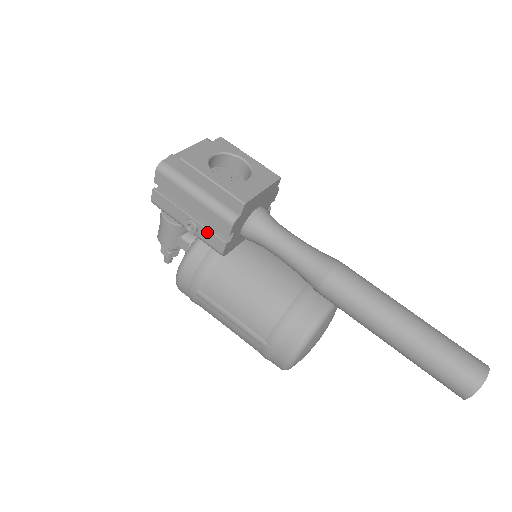
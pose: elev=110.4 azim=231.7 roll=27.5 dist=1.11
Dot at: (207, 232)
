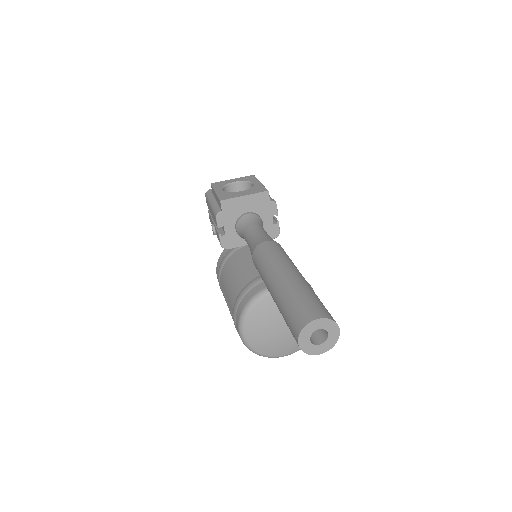
Dot at: (216, 230)
